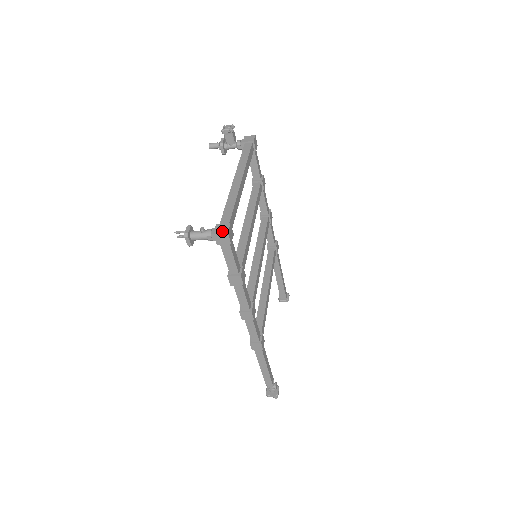
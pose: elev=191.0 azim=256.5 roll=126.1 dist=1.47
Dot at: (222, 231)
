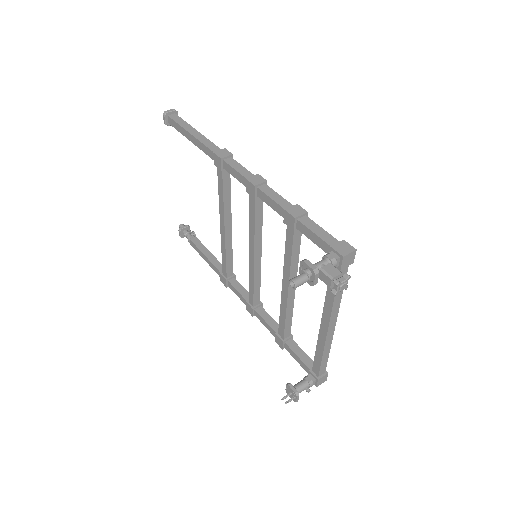
Dot at: (323, 382)
